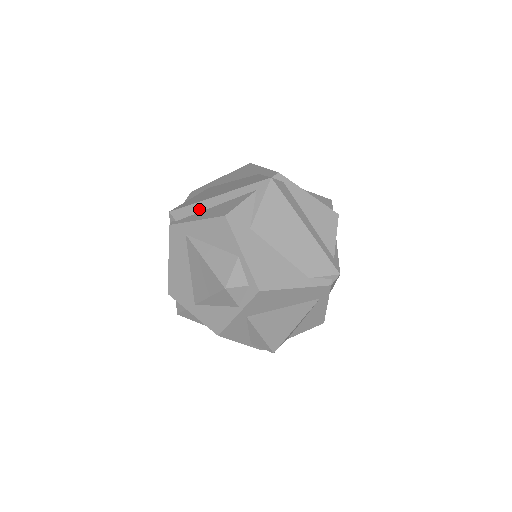
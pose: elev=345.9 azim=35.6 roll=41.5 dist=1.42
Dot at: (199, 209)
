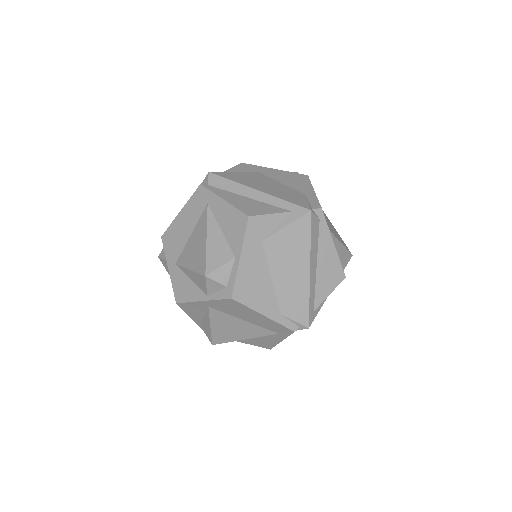
Dot at: (234, 190)
